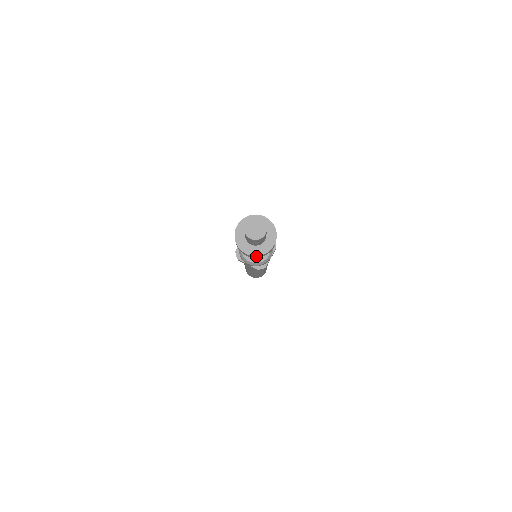
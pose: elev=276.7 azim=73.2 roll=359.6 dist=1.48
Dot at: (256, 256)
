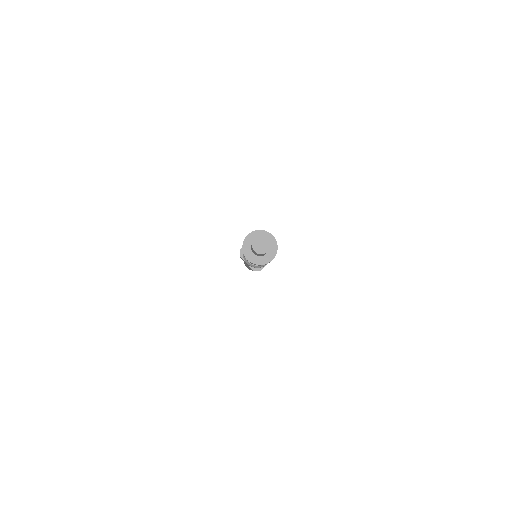
Dot at: (255, 264)
